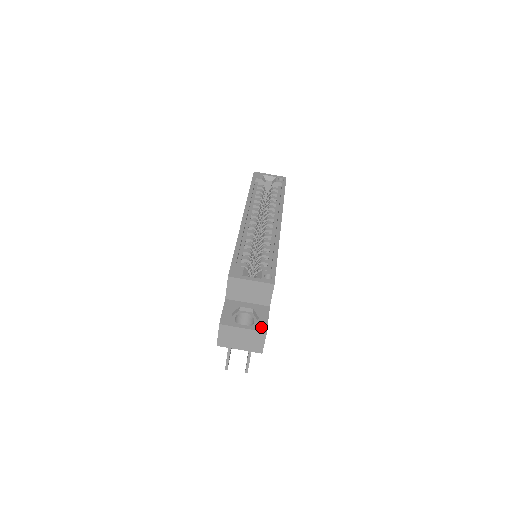
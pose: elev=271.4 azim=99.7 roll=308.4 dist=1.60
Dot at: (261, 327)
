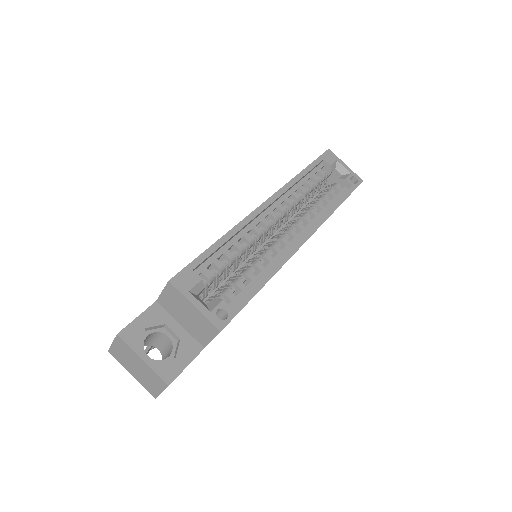
Dot at: (167, 373)
